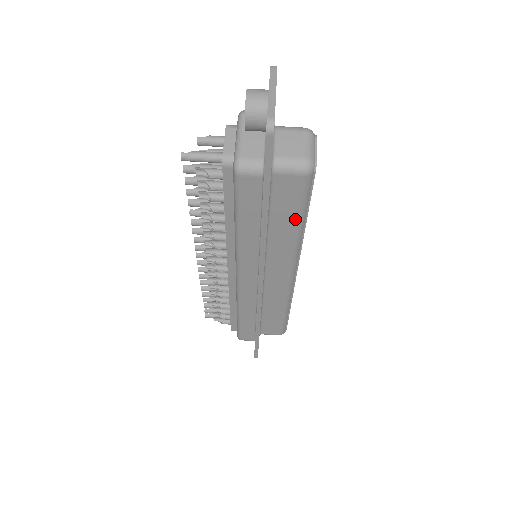
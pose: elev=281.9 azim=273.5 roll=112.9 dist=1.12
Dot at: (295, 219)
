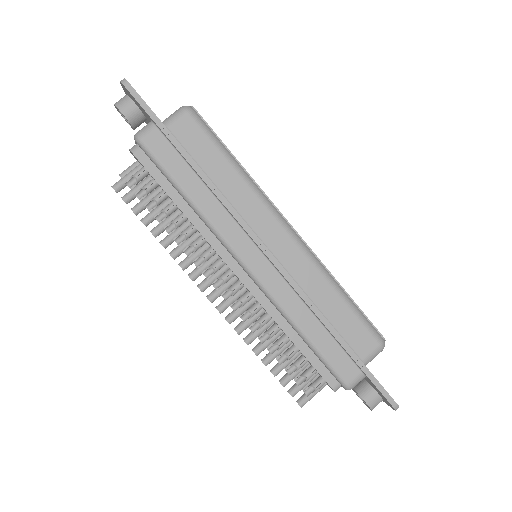
Dot at: (222, 158)
